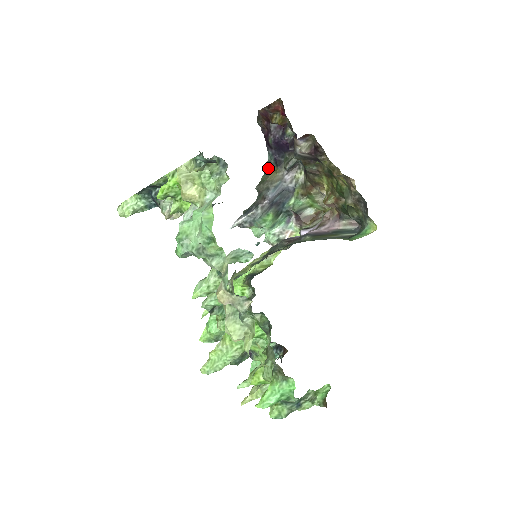
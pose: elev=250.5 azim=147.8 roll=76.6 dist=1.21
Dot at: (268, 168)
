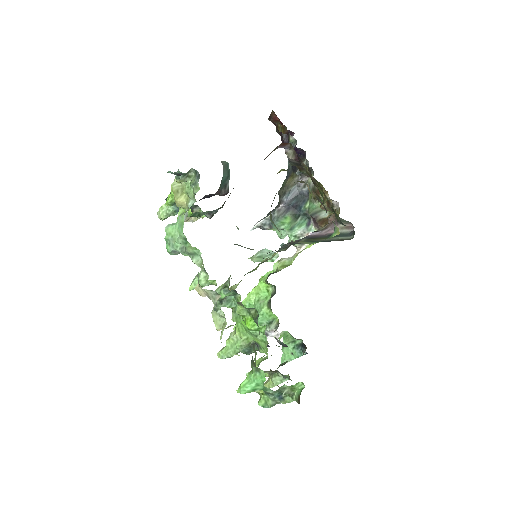
Dot at: (288, 173)
